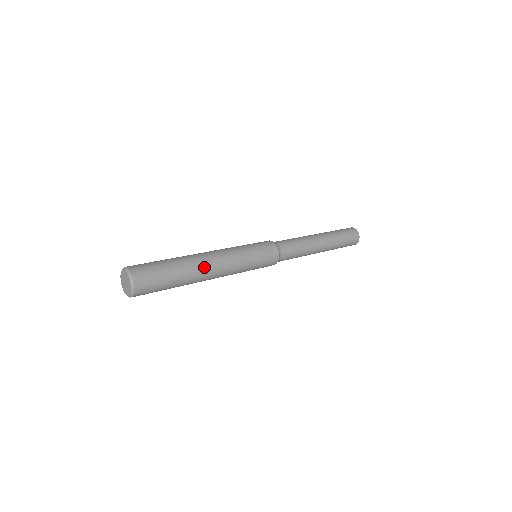
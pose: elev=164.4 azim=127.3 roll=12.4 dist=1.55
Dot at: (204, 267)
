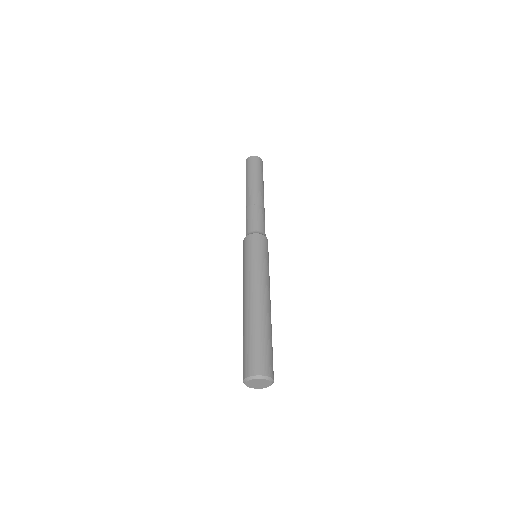
Dot at: occluded
